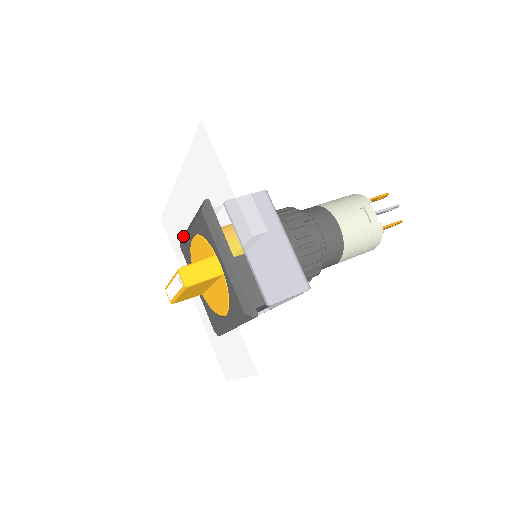
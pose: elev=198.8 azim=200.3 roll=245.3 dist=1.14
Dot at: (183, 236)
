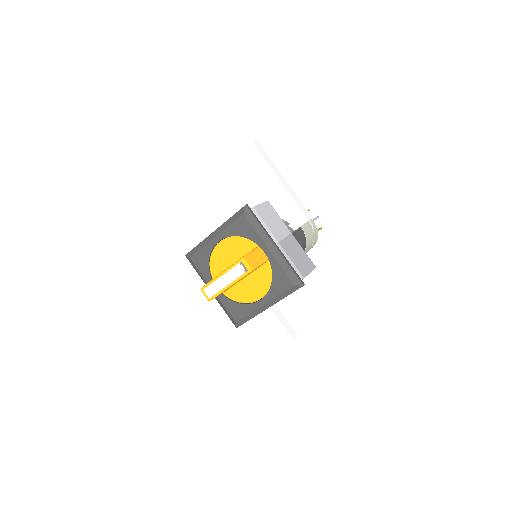
Dot at: (196, 247)
